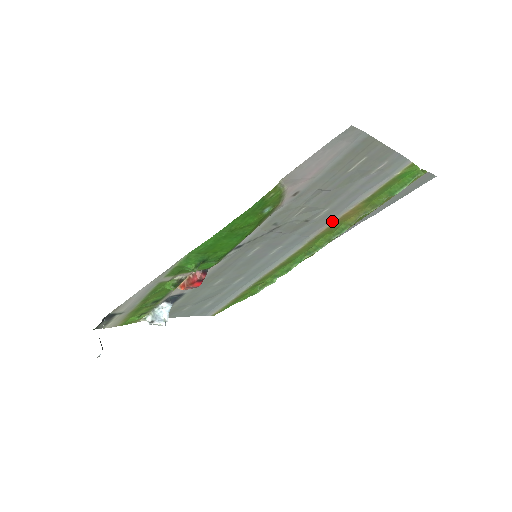
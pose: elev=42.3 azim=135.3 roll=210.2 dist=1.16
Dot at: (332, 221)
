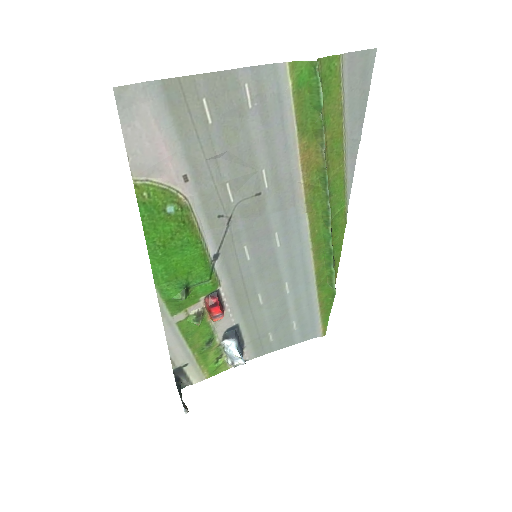
Dot at: (298, 177)
